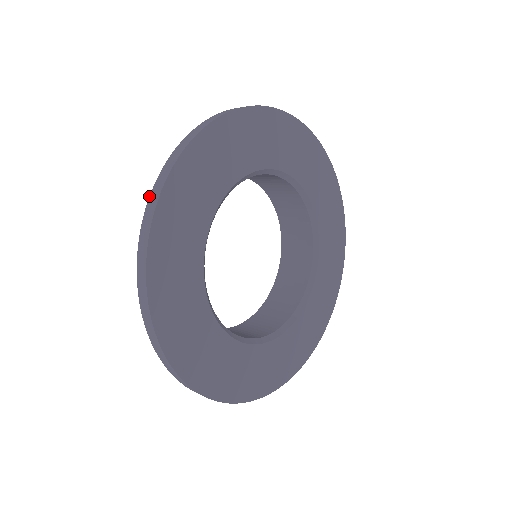
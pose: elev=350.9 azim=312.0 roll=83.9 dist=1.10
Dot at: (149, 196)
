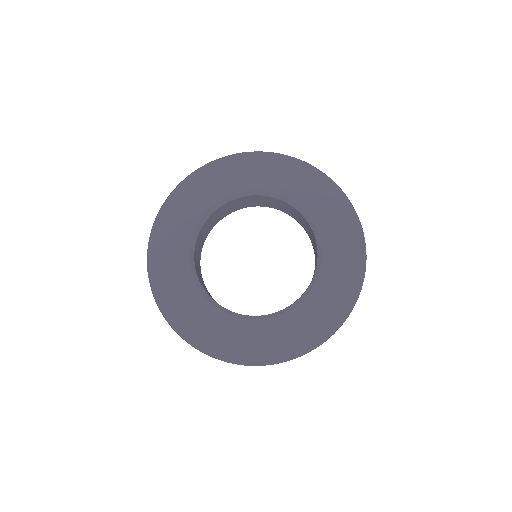
Dot at: occluded
